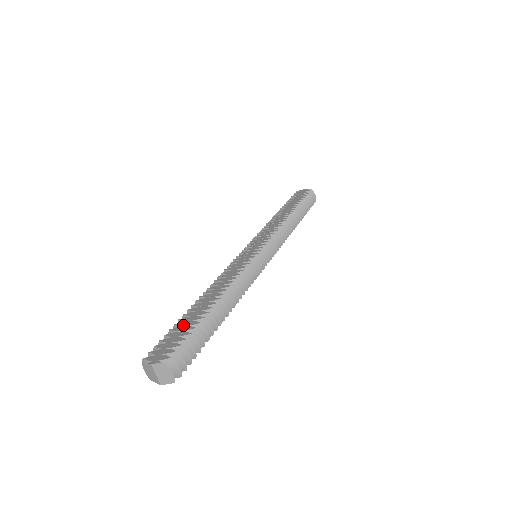
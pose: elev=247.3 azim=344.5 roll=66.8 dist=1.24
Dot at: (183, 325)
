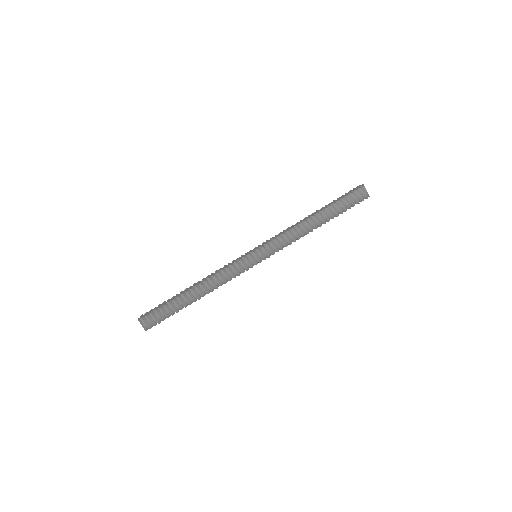
Dot at: (167, 301)
